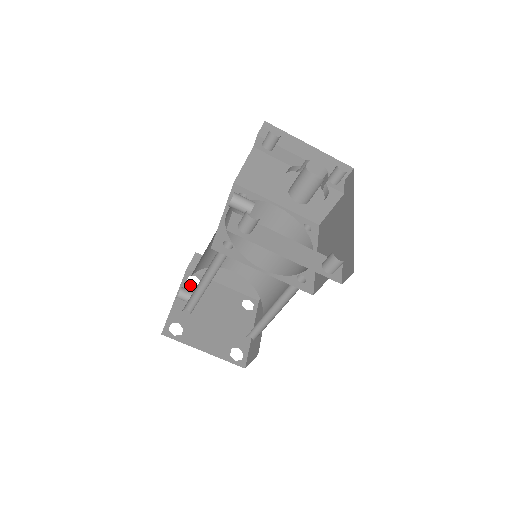
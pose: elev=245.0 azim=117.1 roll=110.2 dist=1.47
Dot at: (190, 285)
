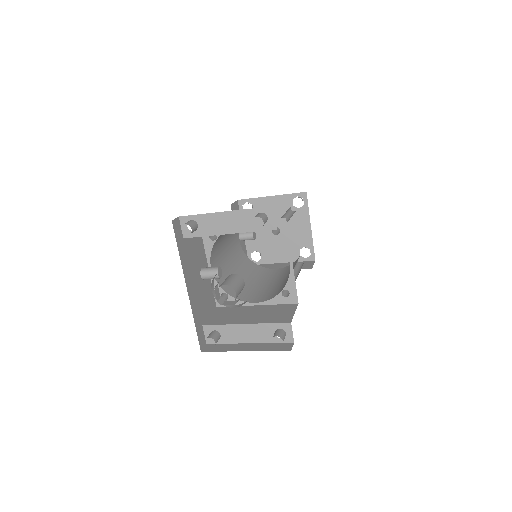
Dot at: occluded
